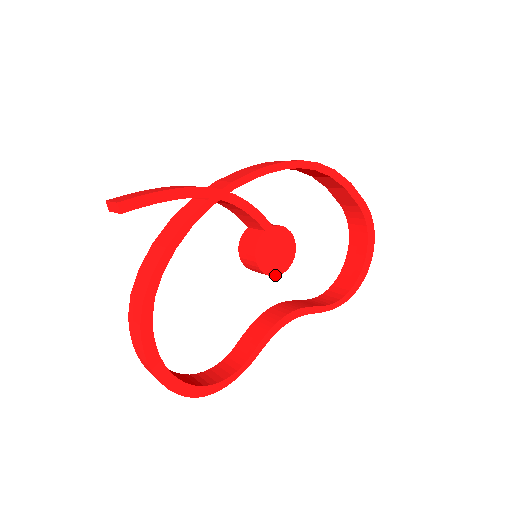
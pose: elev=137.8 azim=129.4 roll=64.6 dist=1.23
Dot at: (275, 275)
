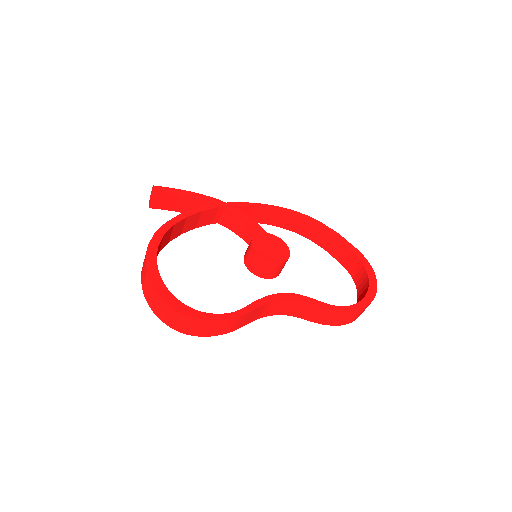
Dot at: (270, 262)
